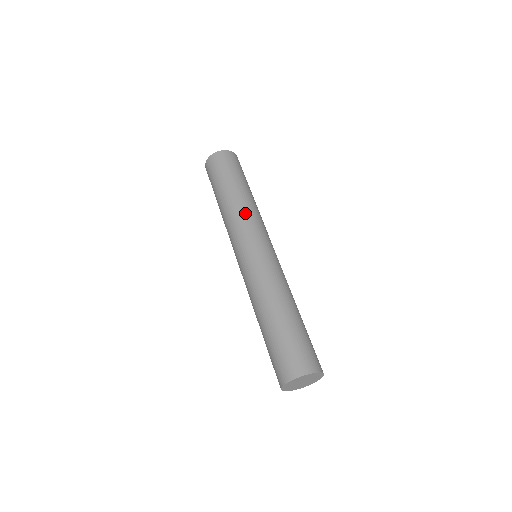
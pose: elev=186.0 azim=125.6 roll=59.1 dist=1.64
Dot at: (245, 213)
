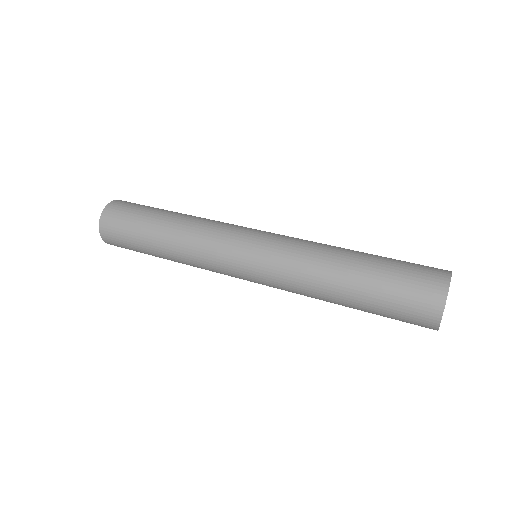
Dot at: (204, 225)
